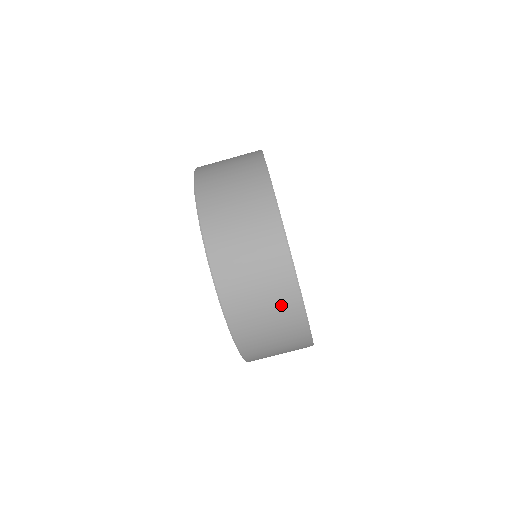
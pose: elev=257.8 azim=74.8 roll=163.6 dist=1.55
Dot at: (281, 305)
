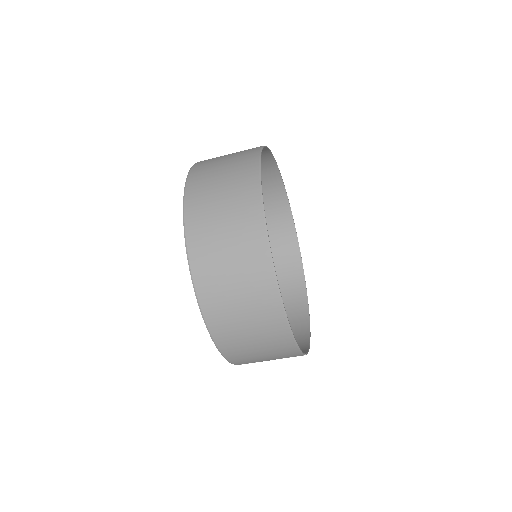
Dot at: (255, 289)
